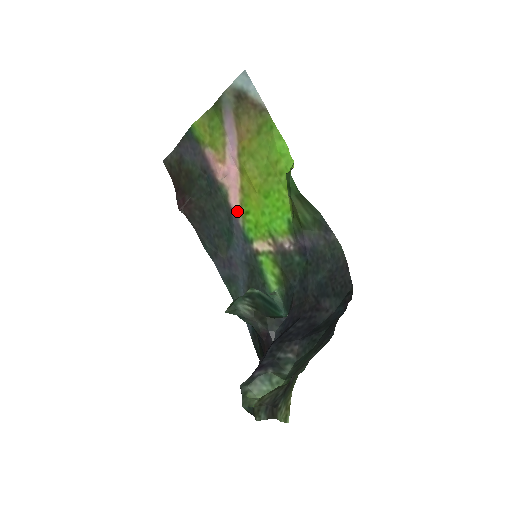
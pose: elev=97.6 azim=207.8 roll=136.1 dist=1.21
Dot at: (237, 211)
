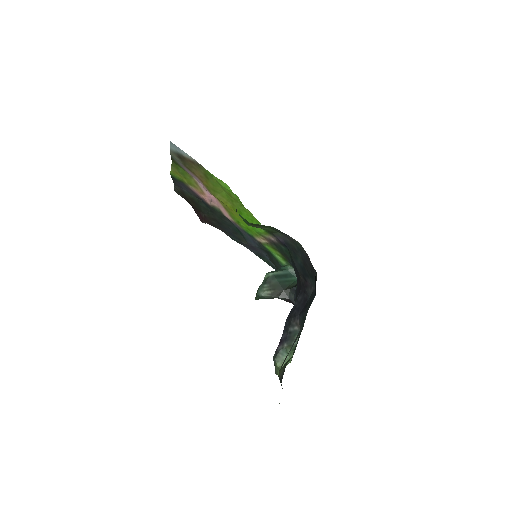
Dot at: (233, 221)
